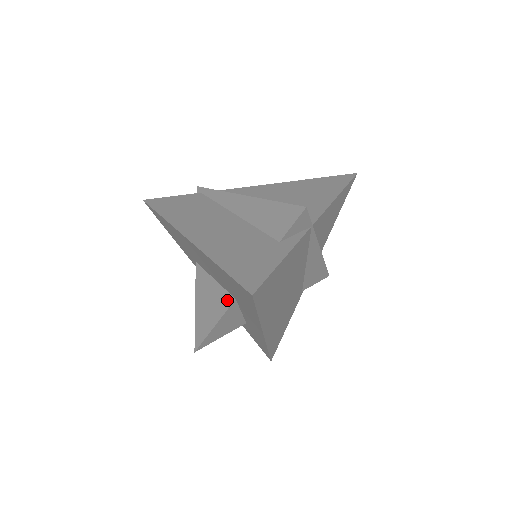
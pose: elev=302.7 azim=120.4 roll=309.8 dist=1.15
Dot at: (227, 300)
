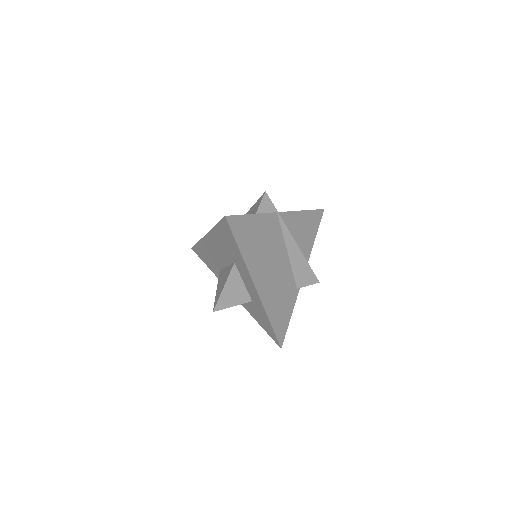
Dot at: (231, 268)
